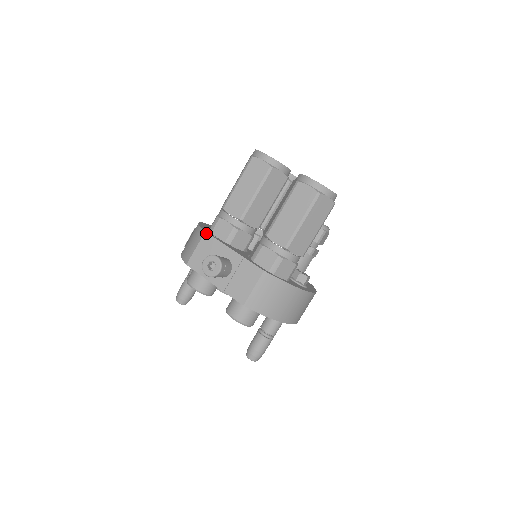
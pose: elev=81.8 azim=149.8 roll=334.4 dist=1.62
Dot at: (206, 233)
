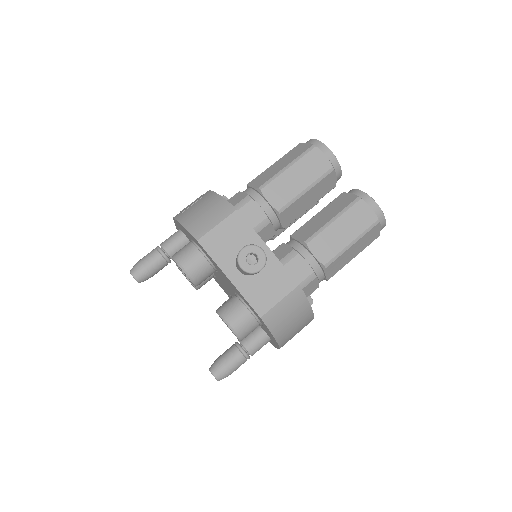
Dot at: (238, 212)
